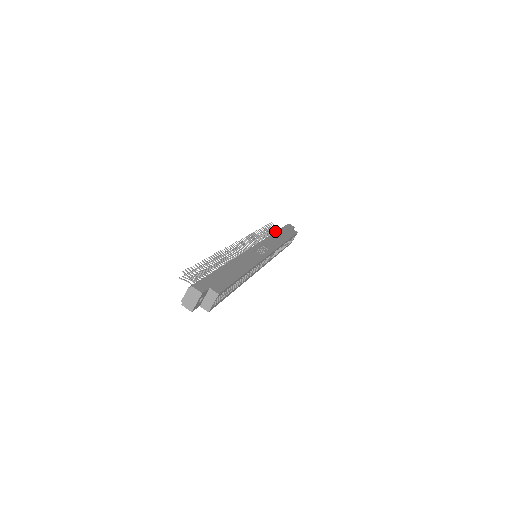
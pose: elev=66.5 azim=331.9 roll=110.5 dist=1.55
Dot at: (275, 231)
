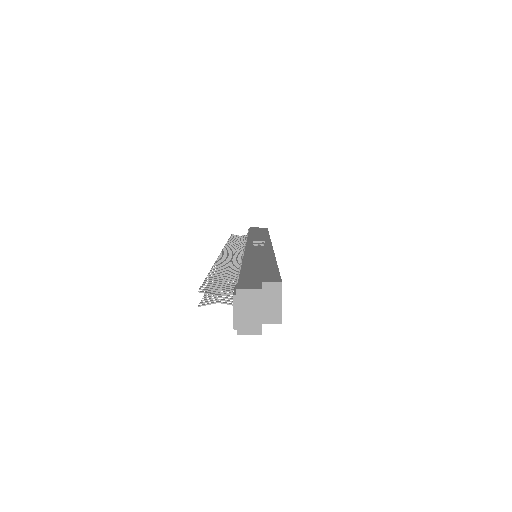
Dot at: (244, 237)
